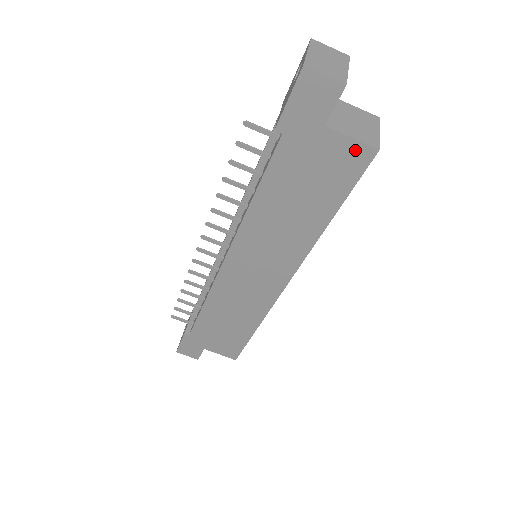
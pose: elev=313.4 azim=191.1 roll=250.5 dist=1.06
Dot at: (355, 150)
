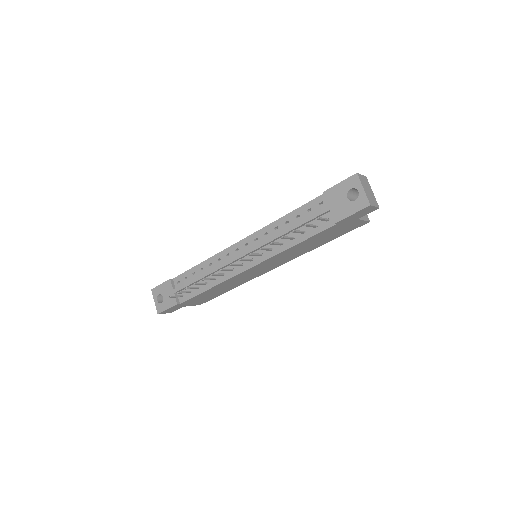
Dot at: (361, 223)
